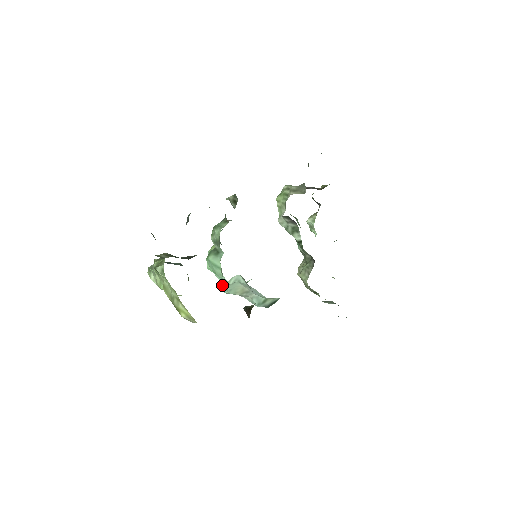
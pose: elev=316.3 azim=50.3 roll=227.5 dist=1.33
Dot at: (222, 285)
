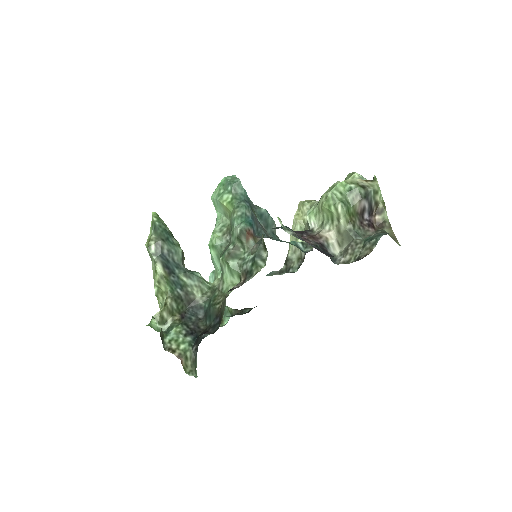
Dot at: occluded
